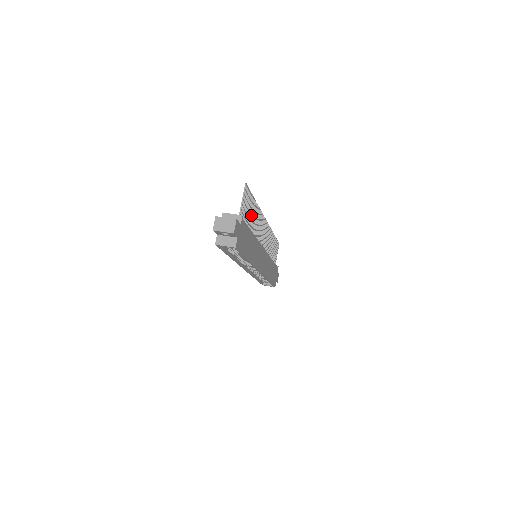
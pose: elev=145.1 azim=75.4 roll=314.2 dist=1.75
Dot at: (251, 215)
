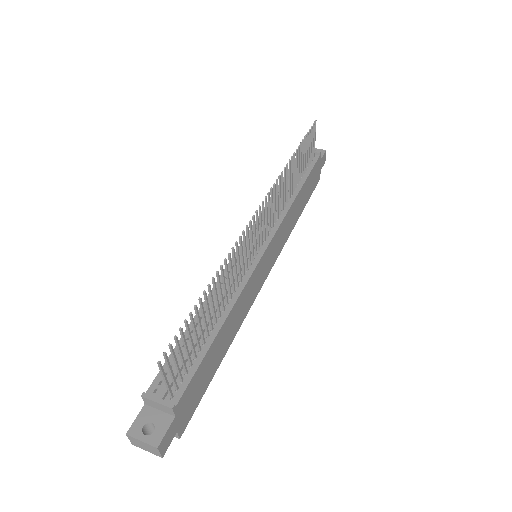
Dot at: occluded
